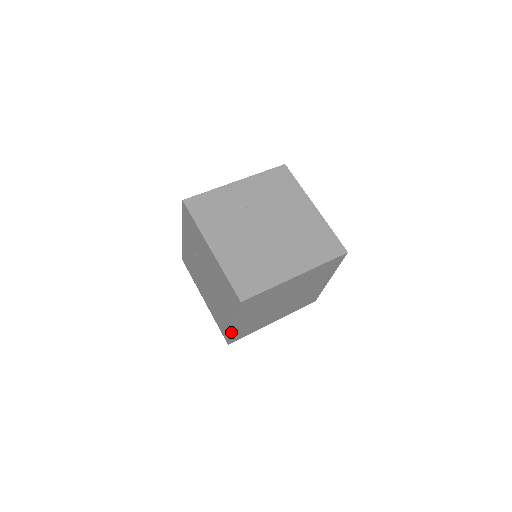
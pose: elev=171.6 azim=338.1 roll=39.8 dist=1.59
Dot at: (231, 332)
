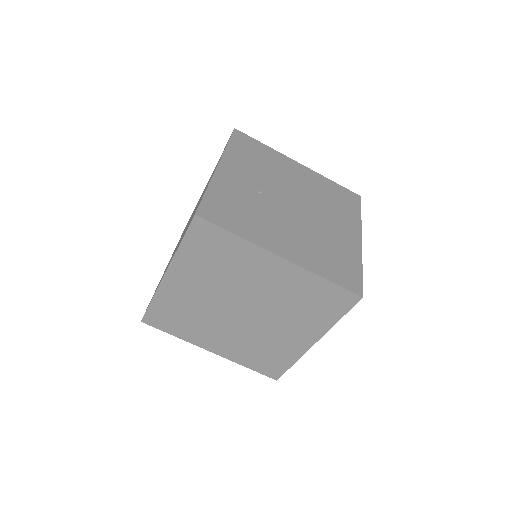
Dot at: (300, 357)
